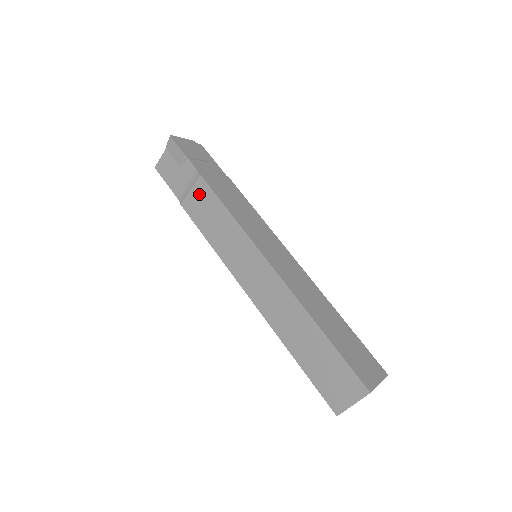
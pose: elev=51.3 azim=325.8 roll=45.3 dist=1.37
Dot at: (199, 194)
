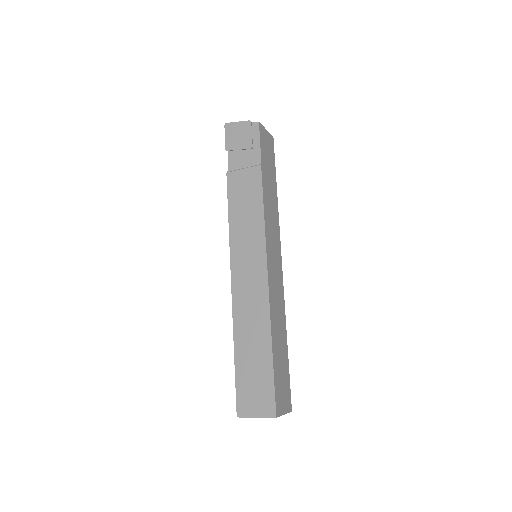
Dot at: occluded
